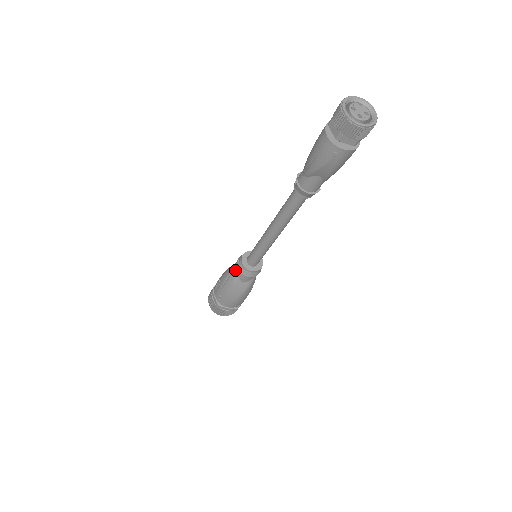
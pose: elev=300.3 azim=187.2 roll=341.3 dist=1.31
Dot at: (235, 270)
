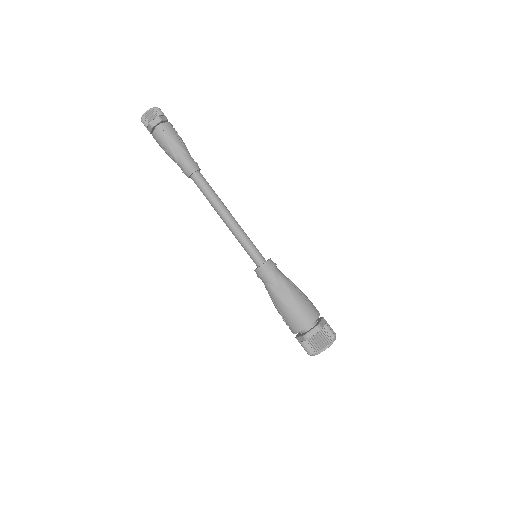
Dot at: (265, 285)
